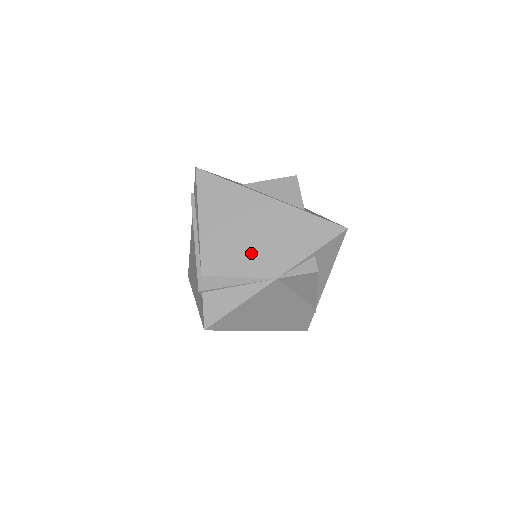
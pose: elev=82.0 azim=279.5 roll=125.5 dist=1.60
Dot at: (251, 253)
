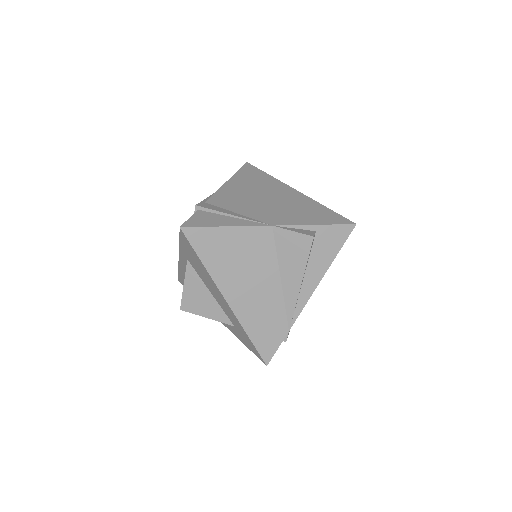
Dot at: (259, 207)
